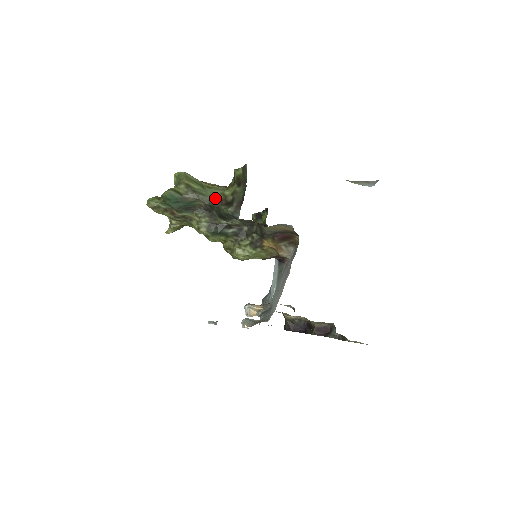
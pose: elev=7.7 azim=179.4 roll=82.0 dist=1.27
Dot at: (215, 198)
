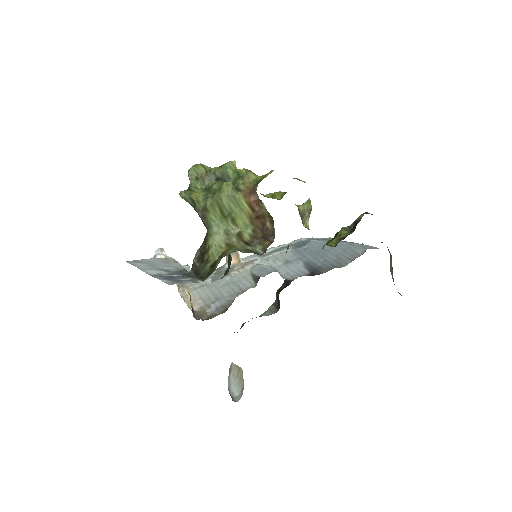
Dot at: (207, 240)
